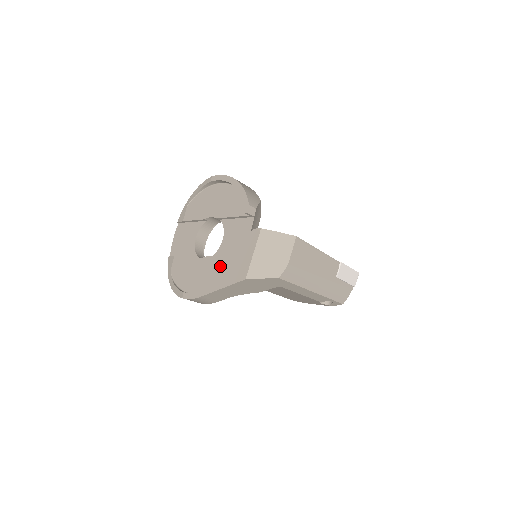
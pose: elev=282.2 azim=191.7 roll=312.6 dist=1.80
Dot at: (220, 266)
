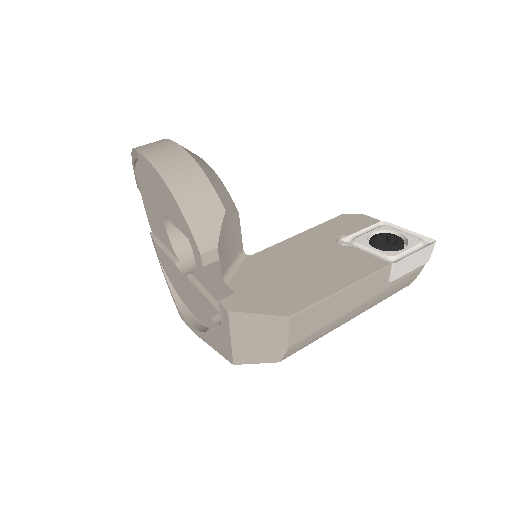
Dot at: (204, 305)
